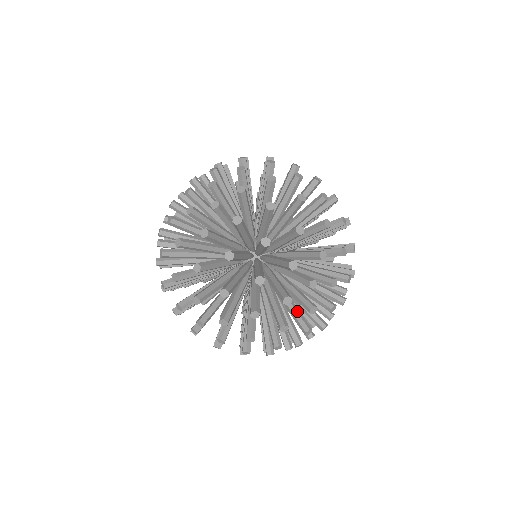
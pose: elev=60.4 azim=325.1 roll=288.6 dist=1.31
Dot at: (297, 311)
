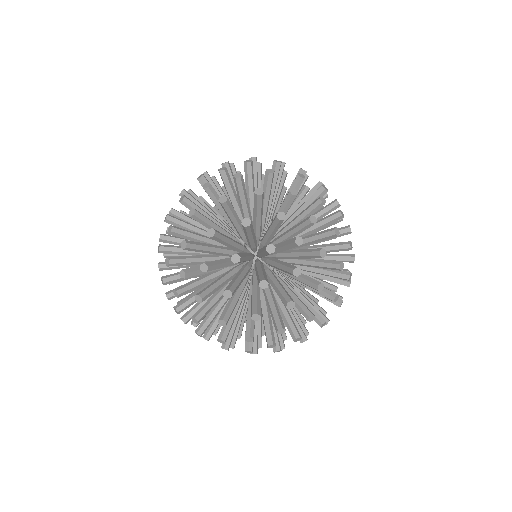
Dot at: occluded
